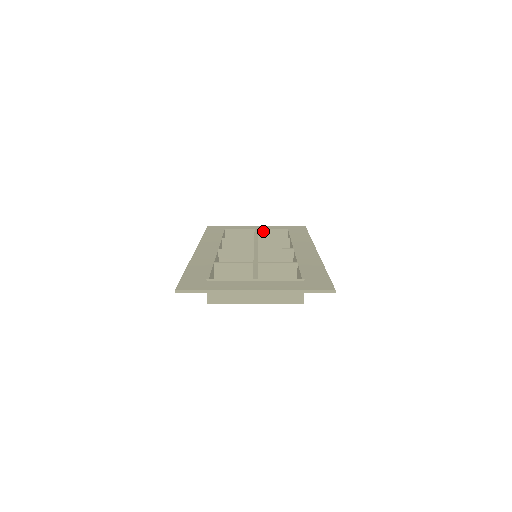
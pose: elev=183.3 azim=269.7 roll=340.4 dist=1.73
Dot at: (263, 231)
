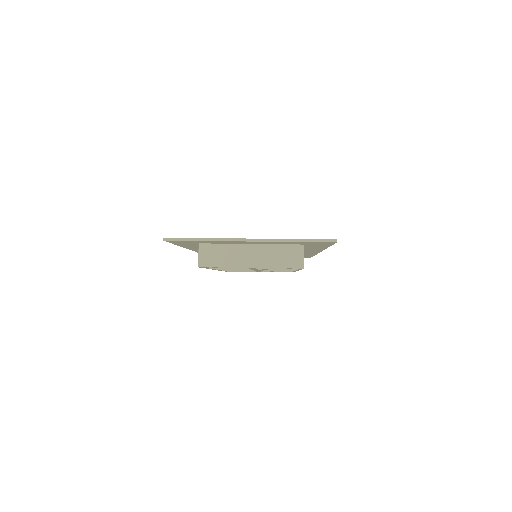
Dot at: occluded
